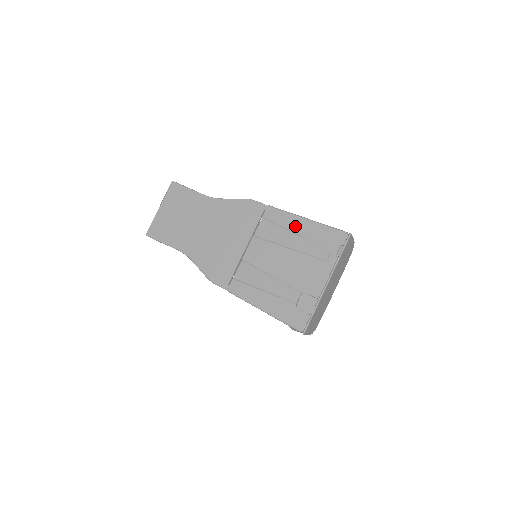
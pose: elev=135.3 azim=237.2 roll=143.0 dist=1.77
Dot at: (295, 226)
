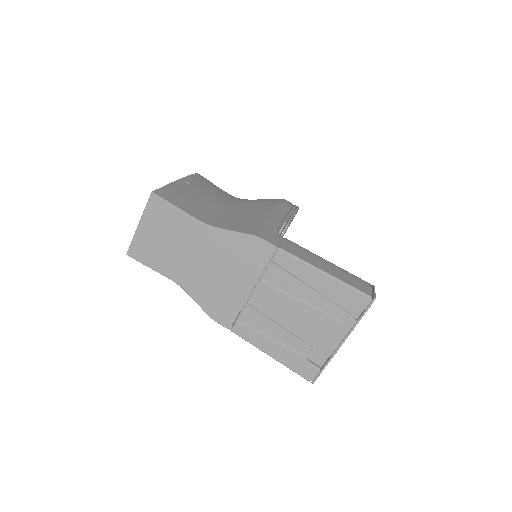
Dot at: (311, 279)
